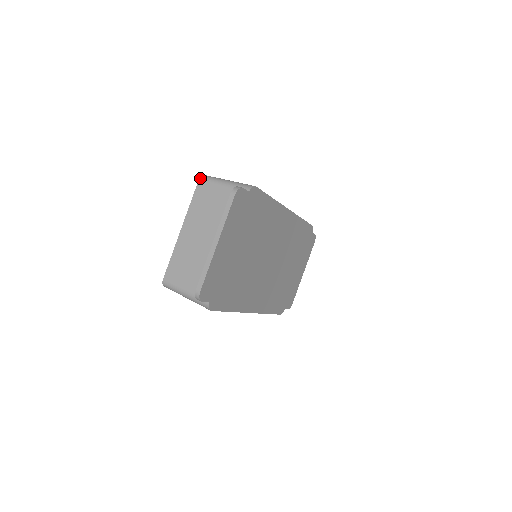
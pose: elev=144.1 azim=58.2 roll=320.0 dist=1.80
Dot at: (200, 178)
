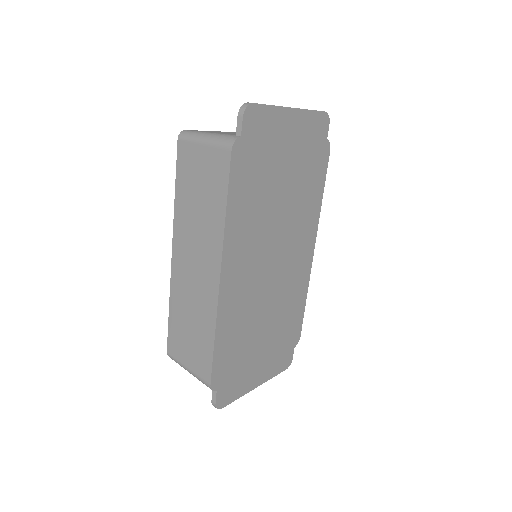
Dot at: occluded
